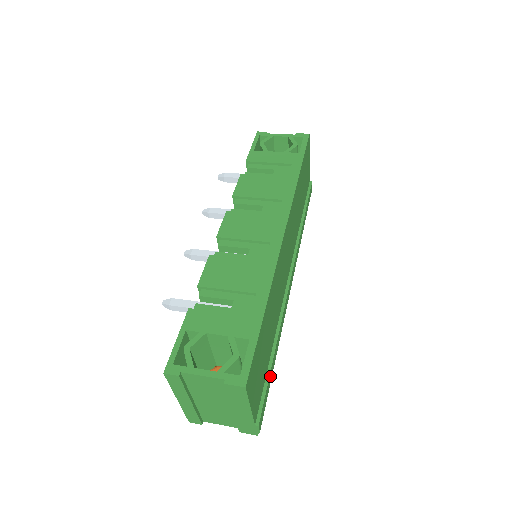
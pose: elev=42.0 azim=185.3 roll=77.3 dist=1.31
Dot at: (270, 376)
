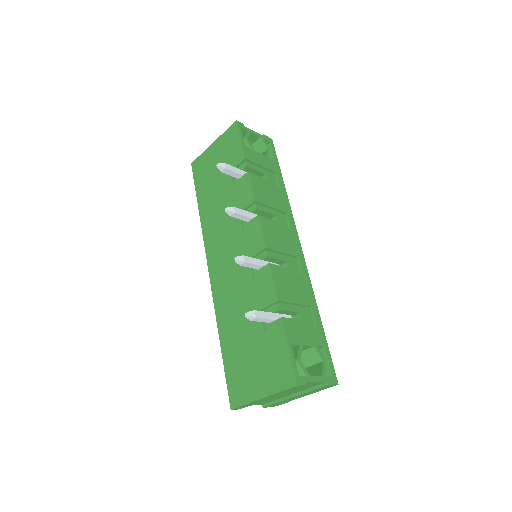
Dot at: occluded
